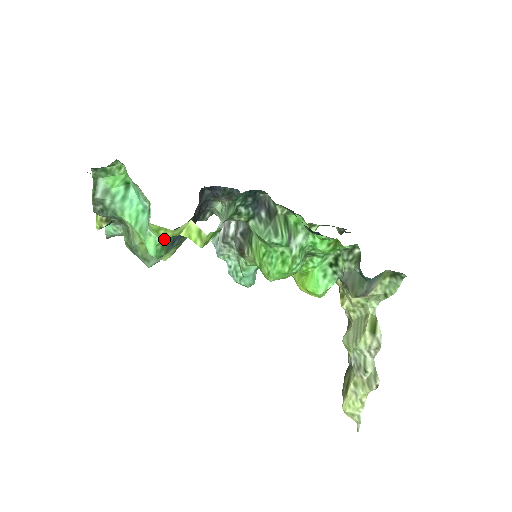
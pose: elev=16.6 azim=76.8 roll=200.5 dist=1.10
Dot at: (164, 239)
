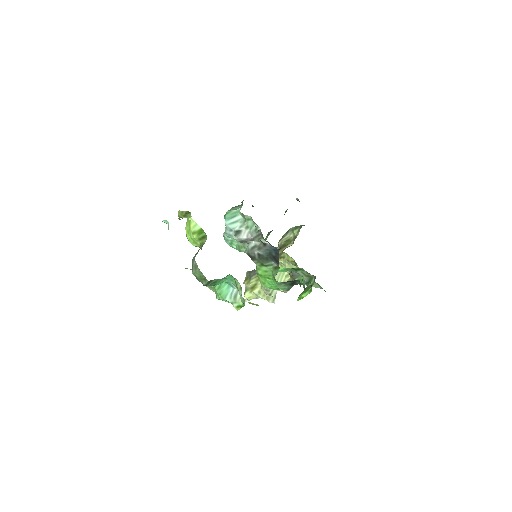
Dot at: occluded
